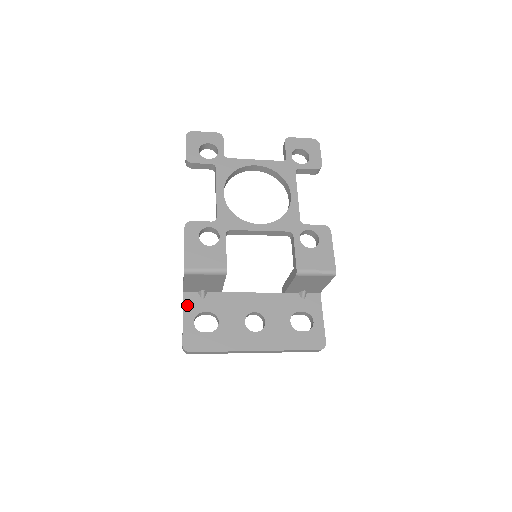
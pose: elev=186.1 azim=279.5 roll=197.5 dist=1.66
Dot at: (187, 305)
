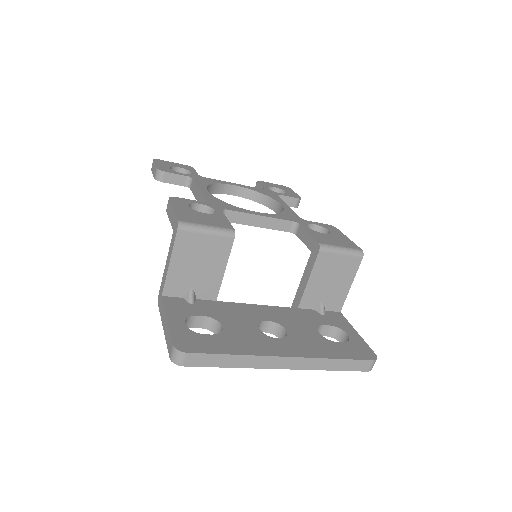
Dot at: (170, 307)
